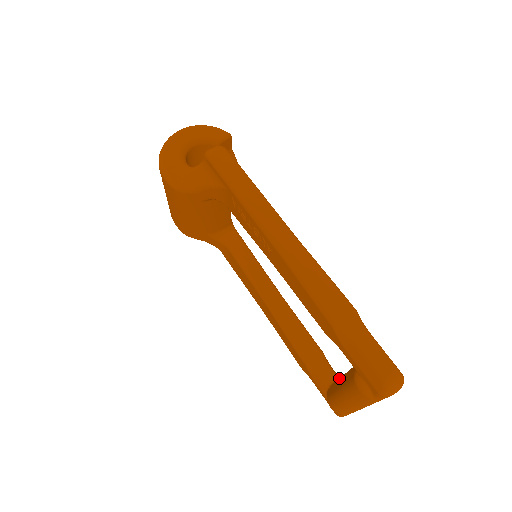
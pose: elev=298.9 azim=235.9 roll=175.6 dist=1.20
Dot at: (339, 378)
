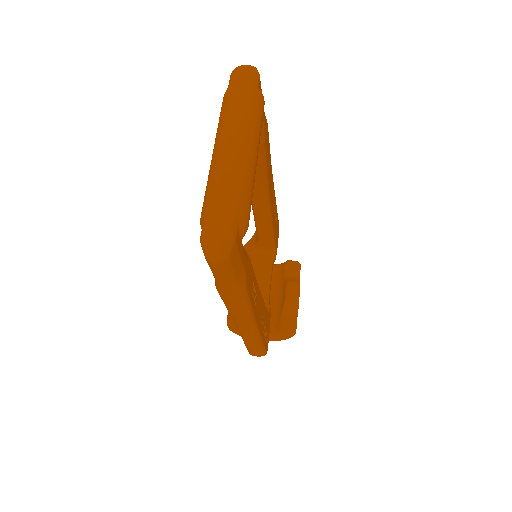
Dot at: occluded
